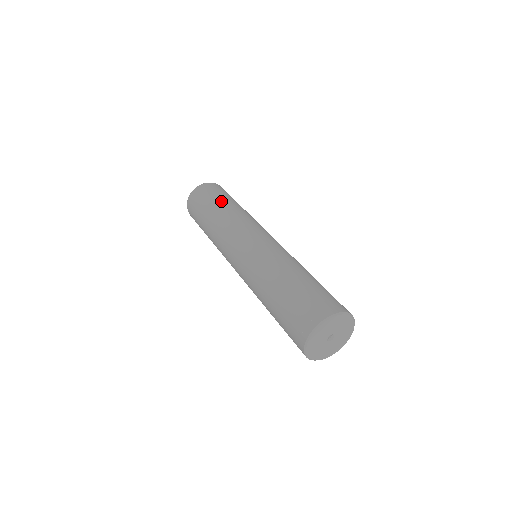
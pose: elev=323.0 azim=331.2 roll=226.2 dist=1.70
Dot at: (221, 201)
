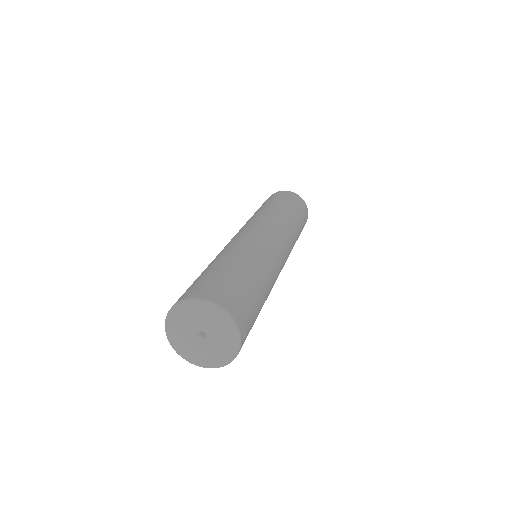
Dot at: (265, 204)
